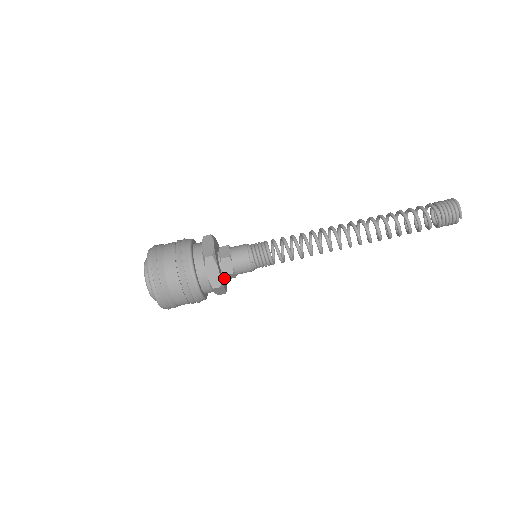
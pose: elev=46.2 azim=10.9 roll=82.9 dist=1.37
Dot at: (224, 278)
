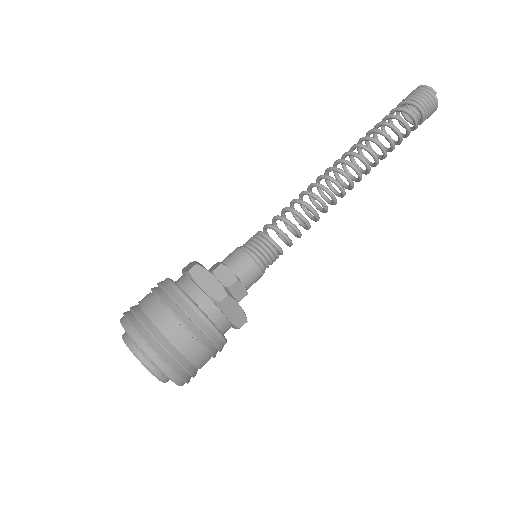
Dot at: occluded
